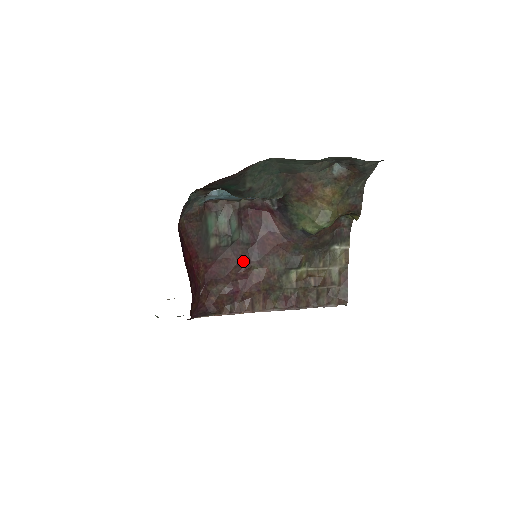
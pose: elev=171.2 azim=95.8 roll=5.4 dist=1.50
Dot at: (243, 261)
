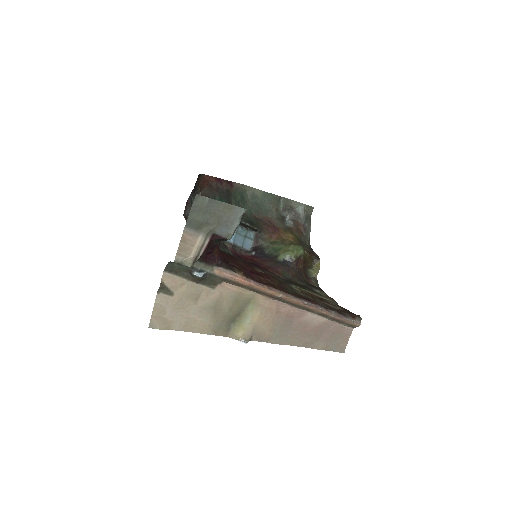
Dot at: (245, 263)
